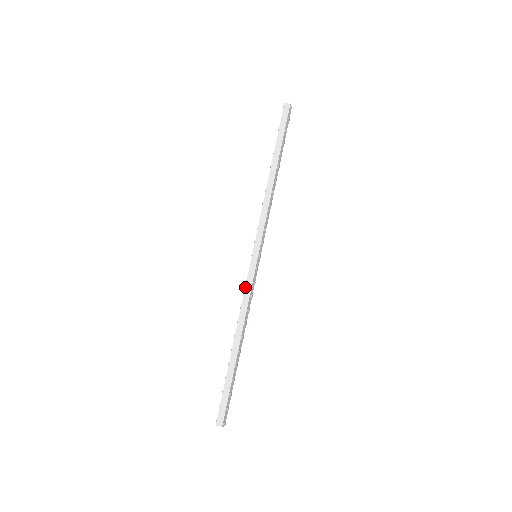
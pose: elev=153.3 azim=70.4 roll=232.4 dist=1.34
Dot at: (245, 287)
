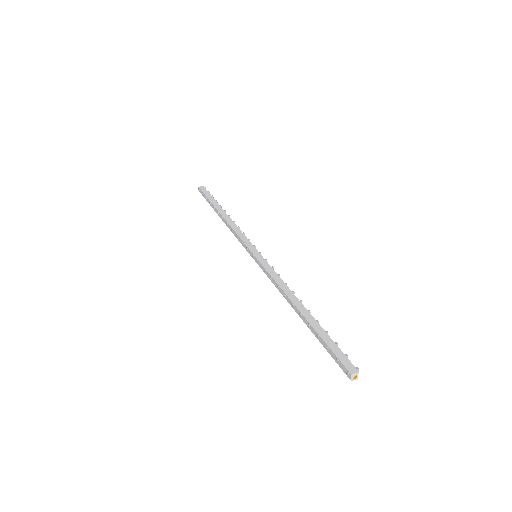
Dot at: (268, 272)
